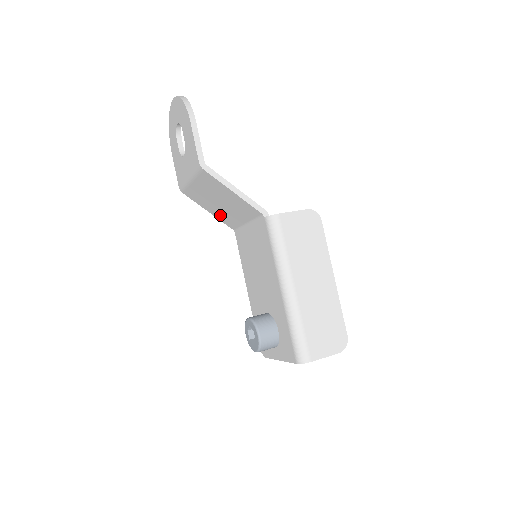
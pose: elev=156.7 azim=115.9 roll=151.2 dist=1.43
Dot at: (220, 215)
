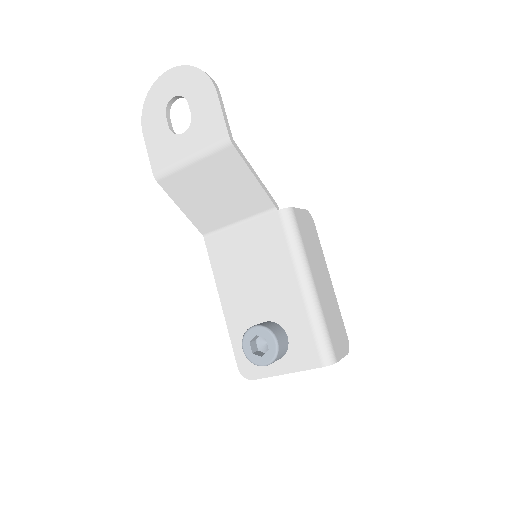
Dot at: (199, 213)
